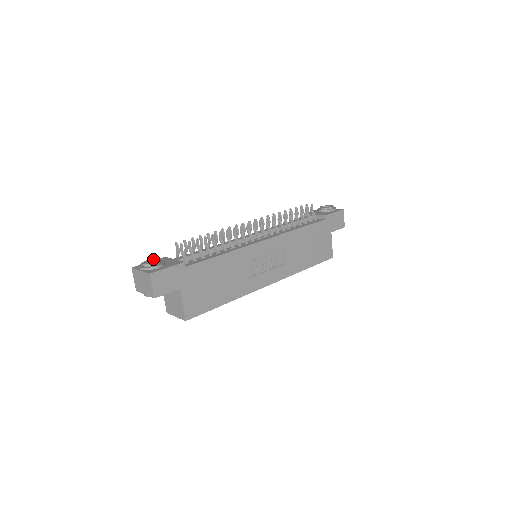
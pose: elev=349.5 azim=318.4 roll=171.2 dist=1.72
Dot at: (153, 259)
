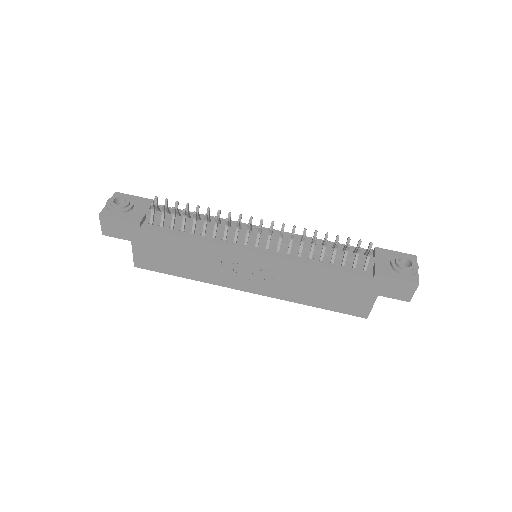
Dot at: (127, 199)
